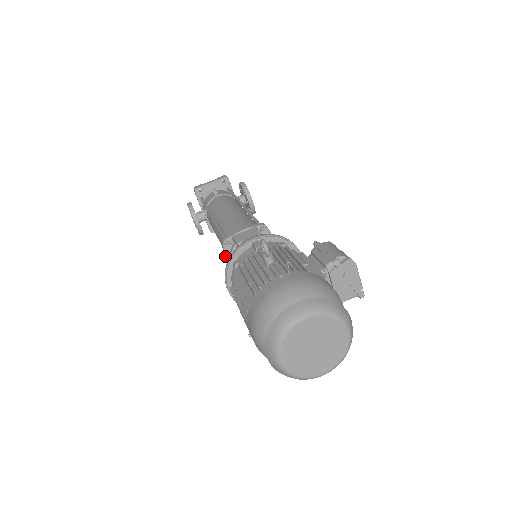
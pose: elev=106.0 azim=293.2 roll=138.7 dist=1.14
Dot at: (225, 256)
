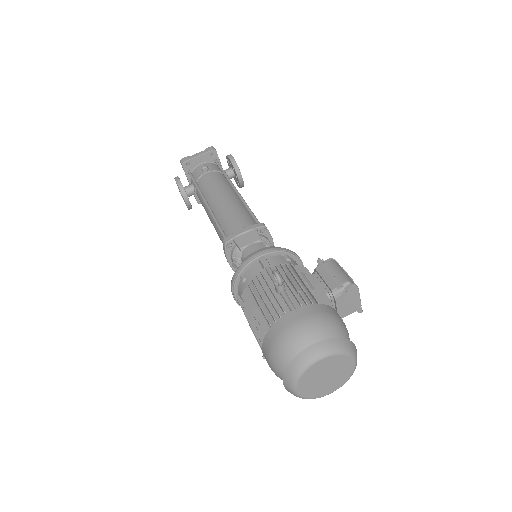
Dot at: (226, 256)
